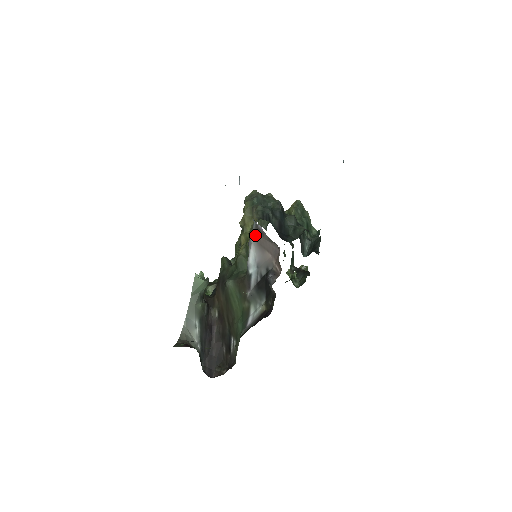
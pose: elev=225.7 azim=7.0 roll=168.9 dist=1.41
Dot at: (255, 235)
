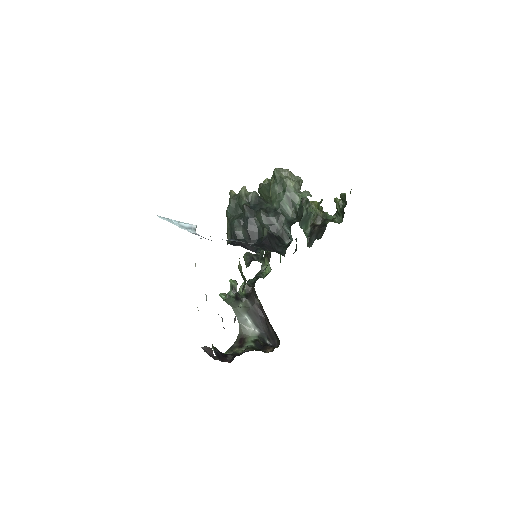
Dot at: occluded
